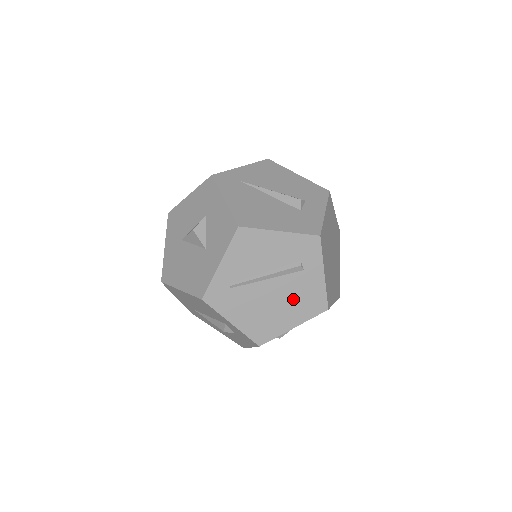
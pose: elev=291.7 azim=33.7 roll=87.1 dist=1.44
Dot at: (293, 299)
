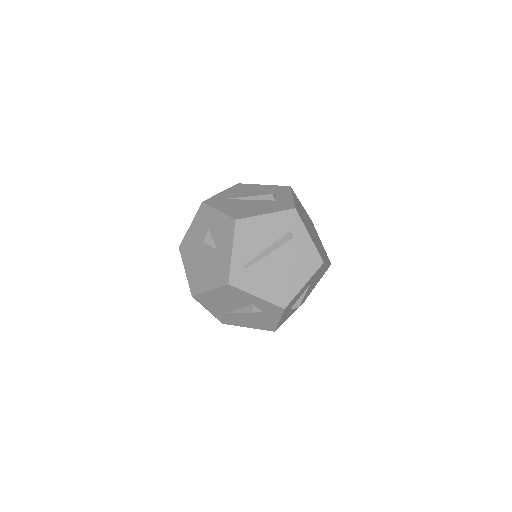
Dot at: (295, 262)
